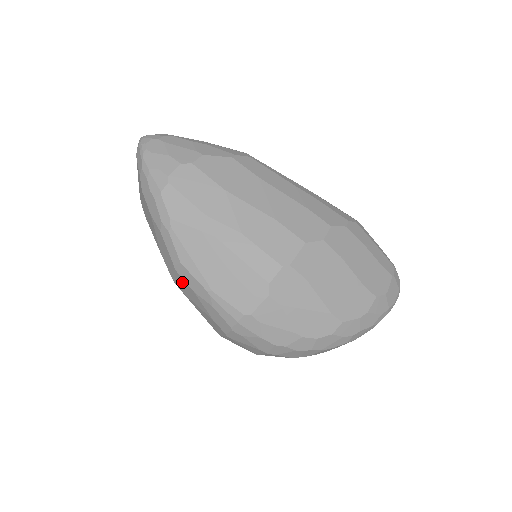
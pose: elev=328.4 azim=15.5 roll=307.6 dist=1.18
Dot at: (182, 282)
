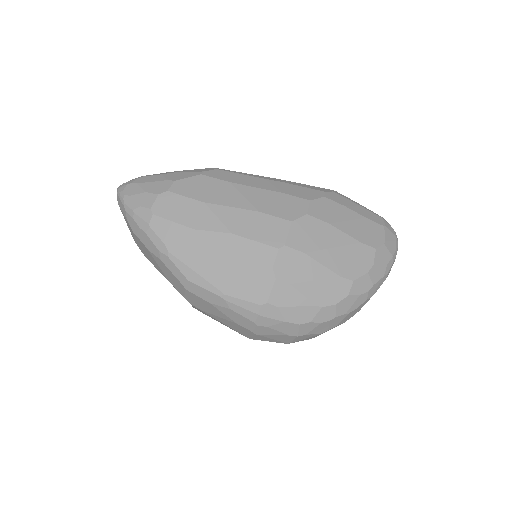
Dot at: (196, 299)
